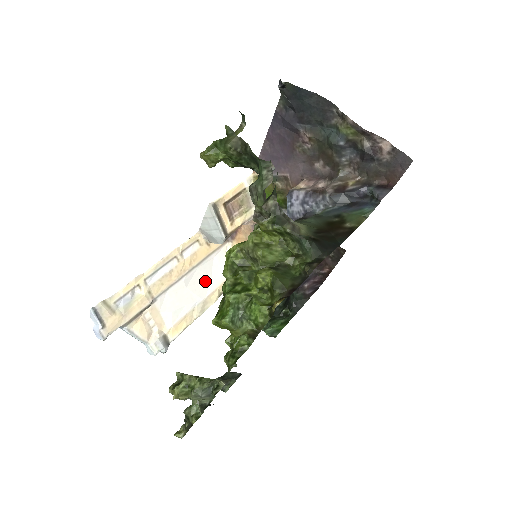
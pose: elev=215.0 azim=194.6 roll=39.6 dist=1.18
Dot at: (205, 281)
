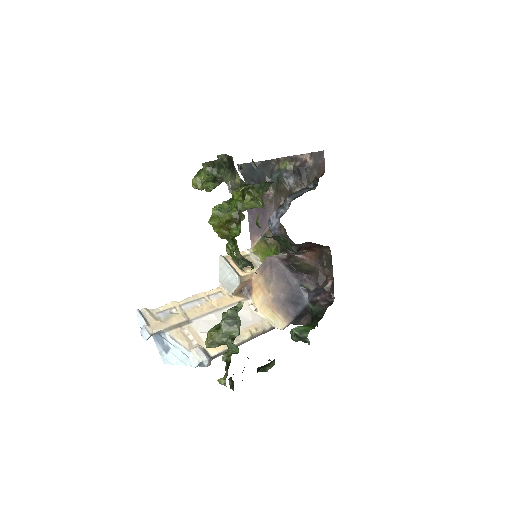
Dot at: occluded
